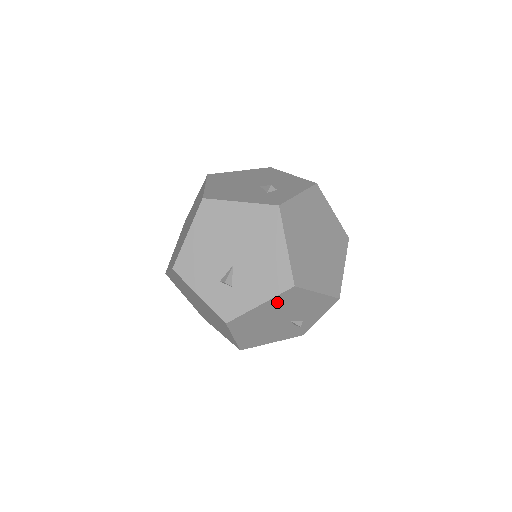
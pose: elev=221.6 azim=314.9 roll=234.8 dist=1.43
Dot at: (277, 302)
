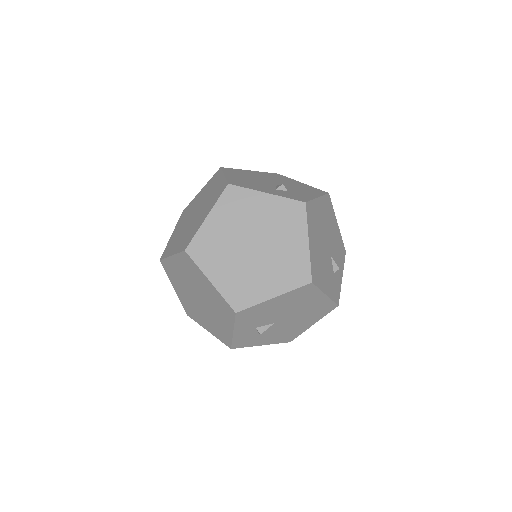
Dot at: (324, 207)
